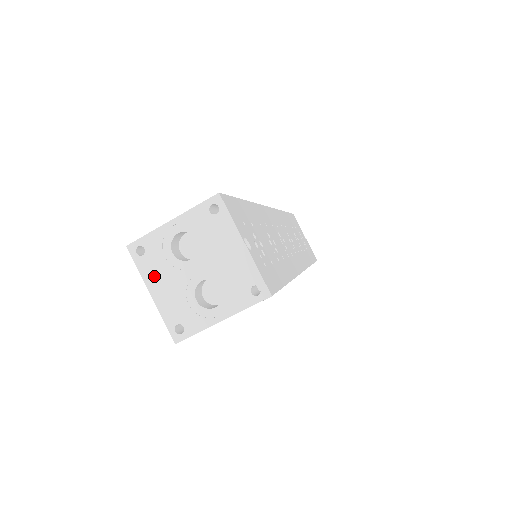
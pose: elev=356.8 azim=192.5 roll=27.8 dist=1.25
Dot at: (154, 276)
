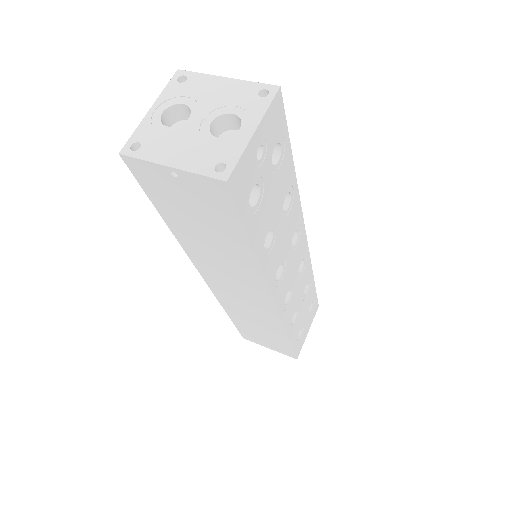
Dot at: (163, 152)
